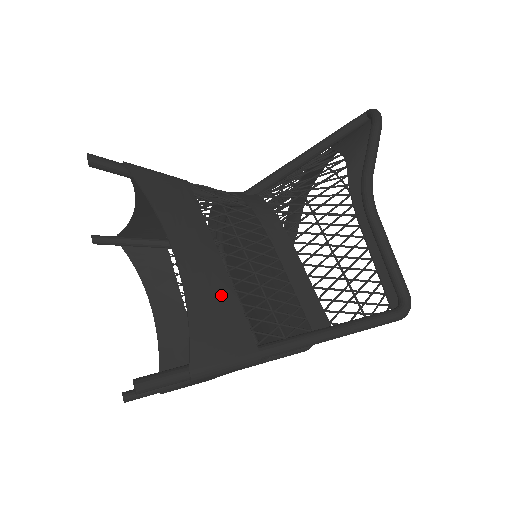
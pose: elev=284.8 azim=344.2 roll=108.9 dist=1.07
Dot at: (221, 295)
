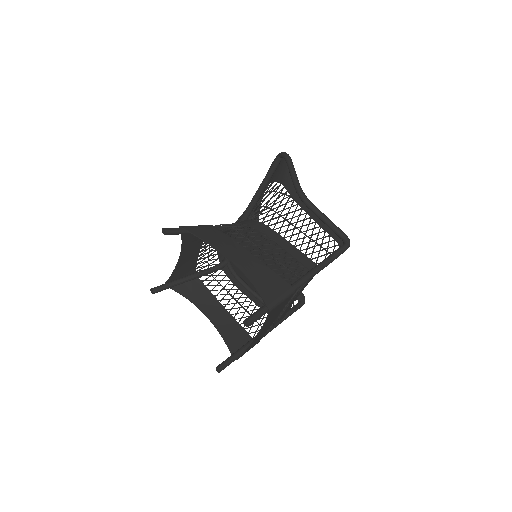
Dot at: (261, 269)
